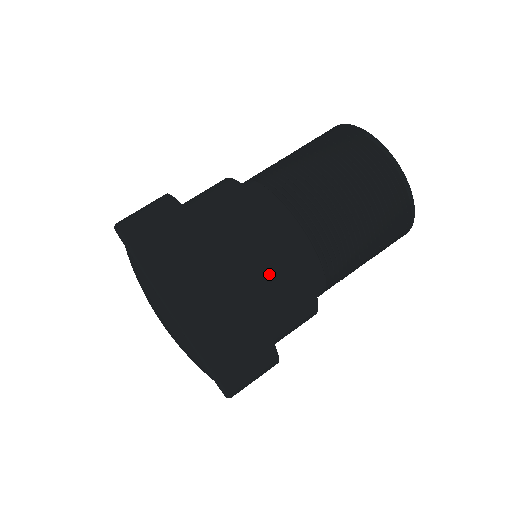
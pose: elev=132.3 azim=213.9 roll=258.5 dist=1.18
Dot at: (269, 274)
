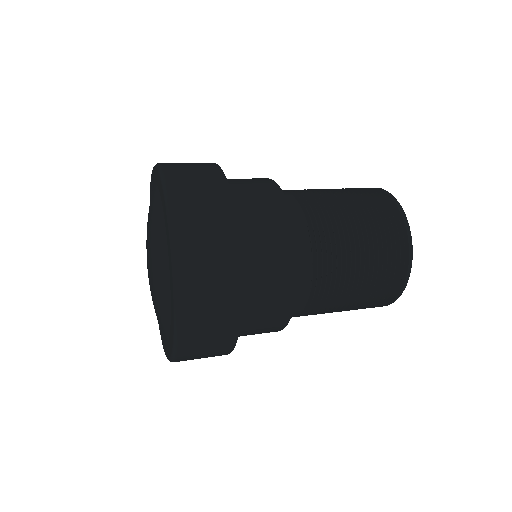
Dot at: (263, 230)
